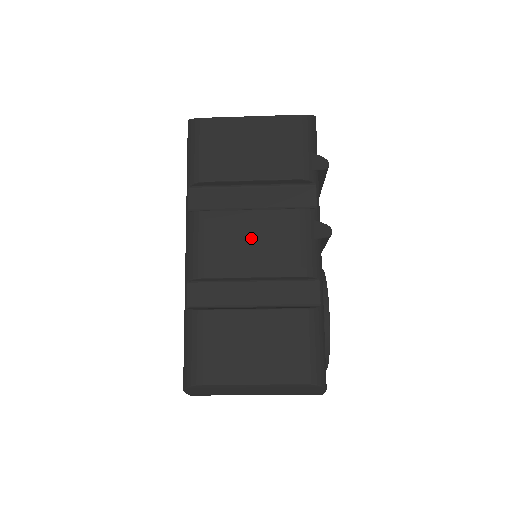
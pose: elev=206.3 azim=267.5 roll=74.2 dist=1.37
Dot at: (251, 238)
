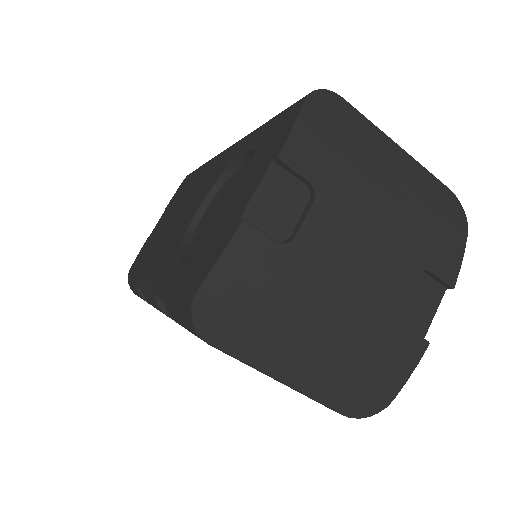
Dot at: occluded
